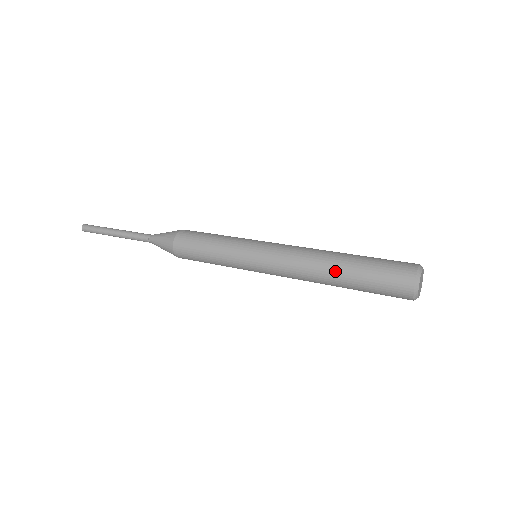
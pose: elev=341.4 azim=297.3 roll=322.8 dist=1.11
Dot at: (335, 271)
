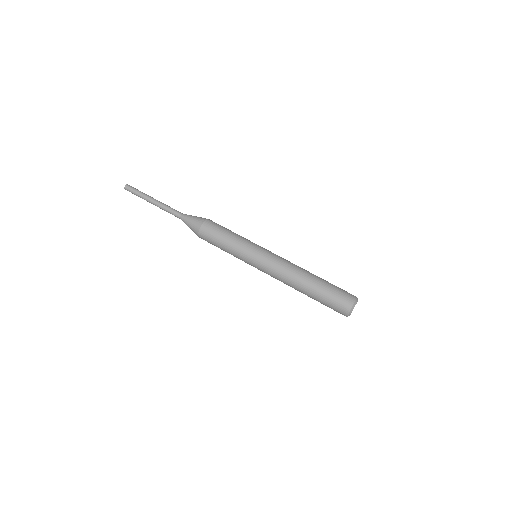
Dot at: occluded
